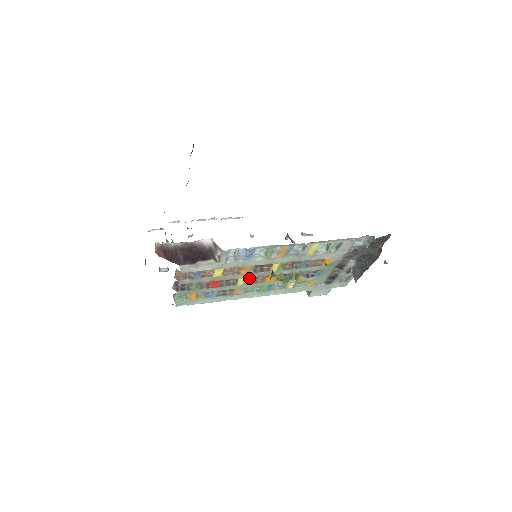
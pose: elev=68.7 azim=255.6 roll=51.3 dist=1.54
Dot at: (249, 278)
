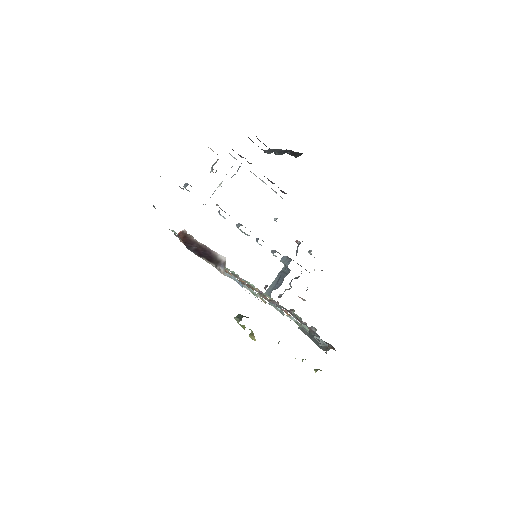
Dot at: occluded
